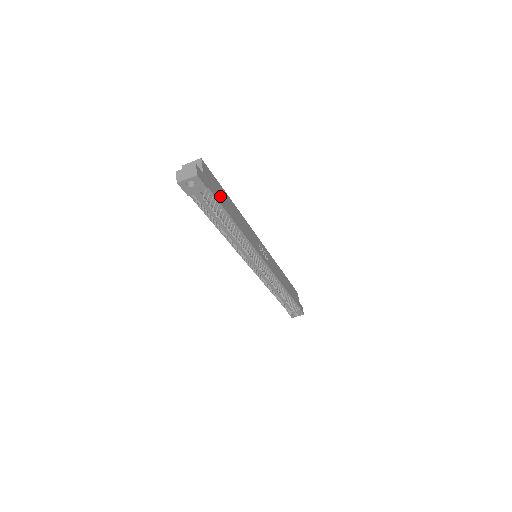
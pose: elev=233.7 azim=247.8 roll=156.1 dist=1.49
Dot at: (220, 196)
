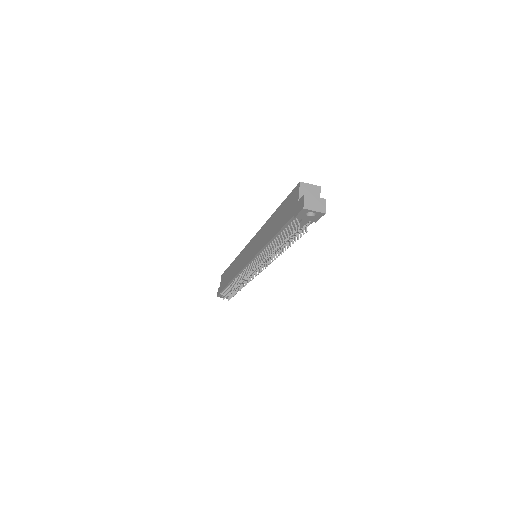
Dot at: occluded
